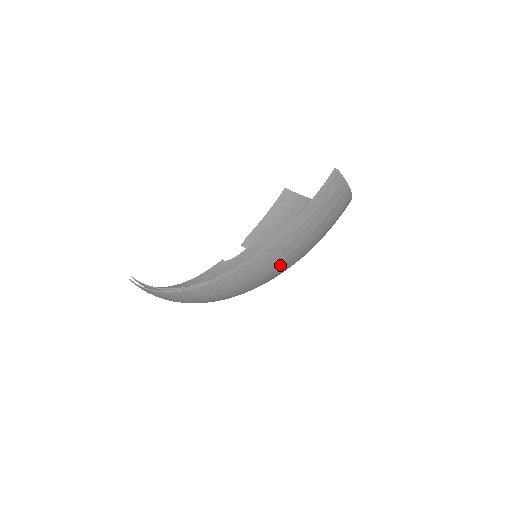
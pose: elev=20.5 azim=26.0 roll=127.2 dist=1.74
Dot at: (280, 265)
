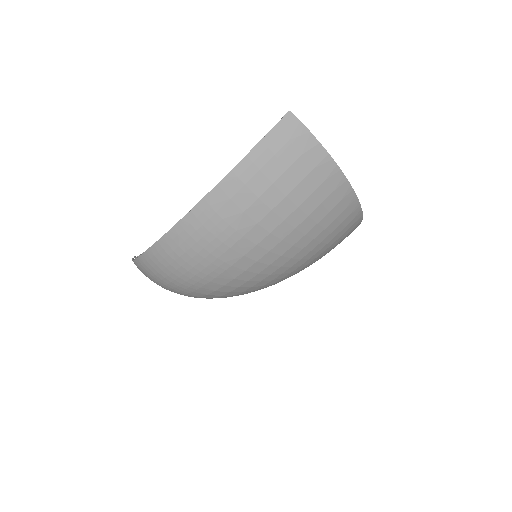
Dot at: (235, 229)
